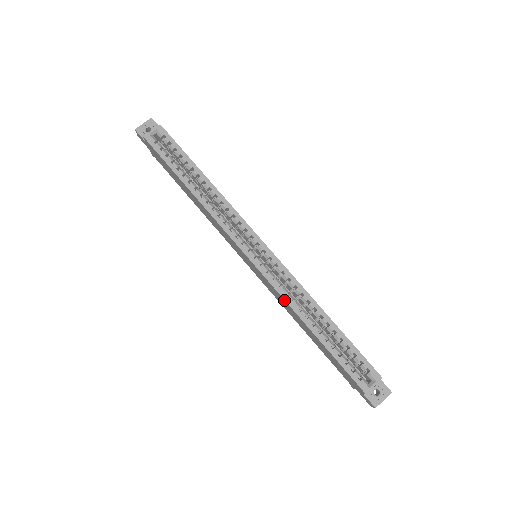
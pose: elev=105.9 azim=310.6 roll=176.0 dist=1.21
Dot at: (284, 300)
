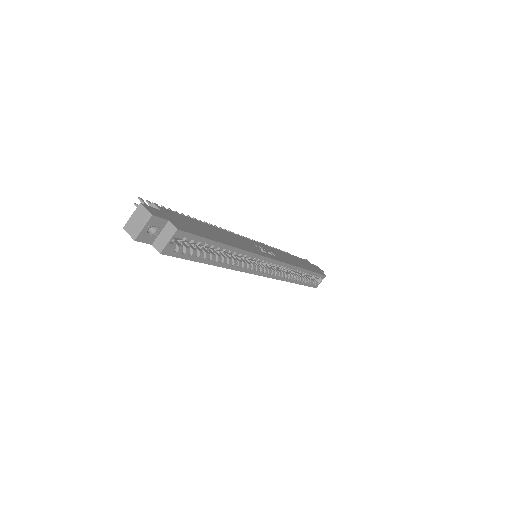
Dot at: (282, 280)
